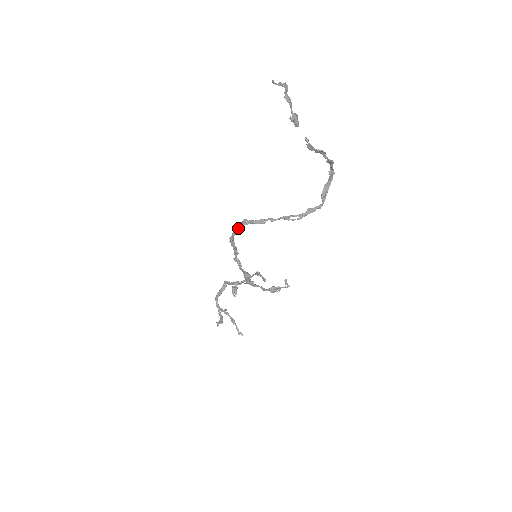
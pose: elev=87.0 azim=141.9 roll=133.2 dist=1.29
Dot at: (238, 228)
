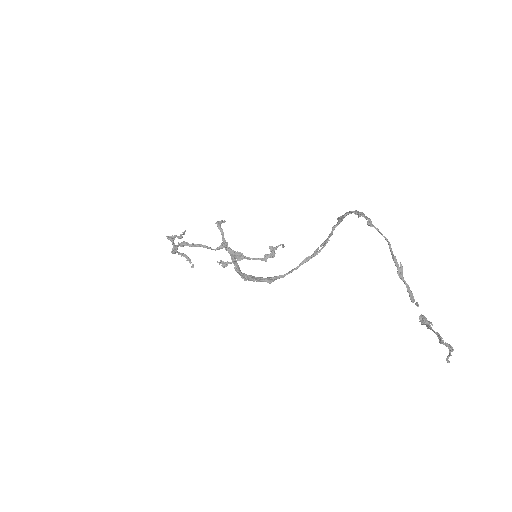
Dot at: (263, 281)
